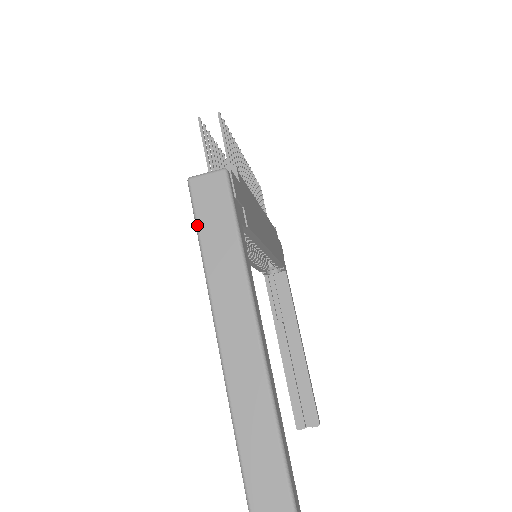
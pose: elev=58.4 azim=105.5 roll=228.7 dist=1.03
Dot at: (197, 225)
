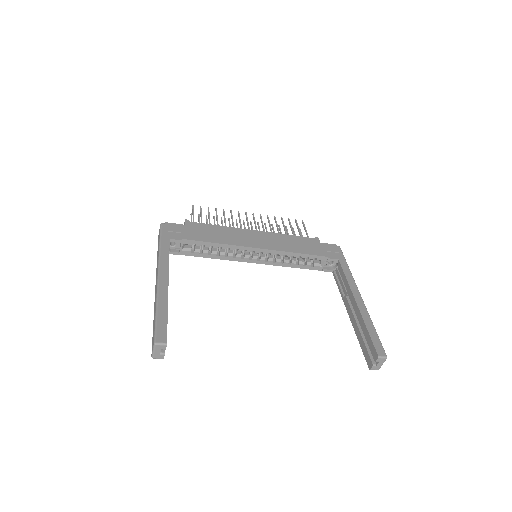
Dot at: (157, 251)
